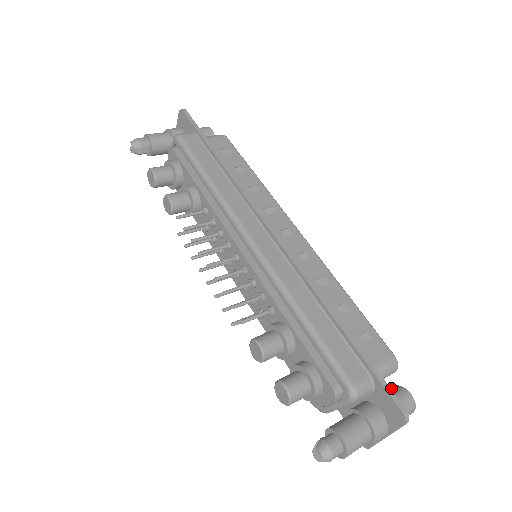
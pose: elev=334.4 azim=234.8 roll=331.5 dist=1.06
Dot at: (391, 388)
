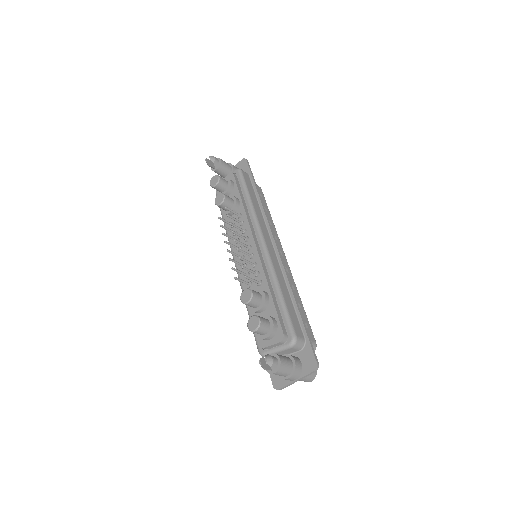
Dot at: occluded
